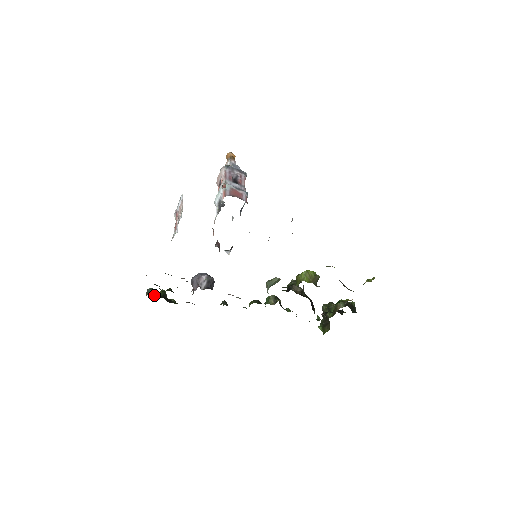
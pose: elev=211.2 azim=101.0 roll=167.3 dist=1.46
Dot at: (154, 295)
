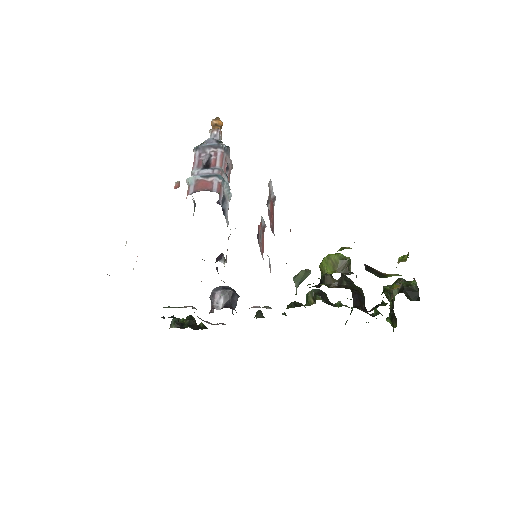
Dot at: (177, 327)
